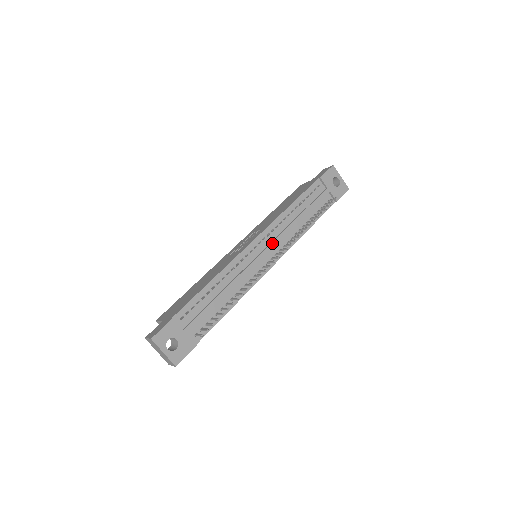
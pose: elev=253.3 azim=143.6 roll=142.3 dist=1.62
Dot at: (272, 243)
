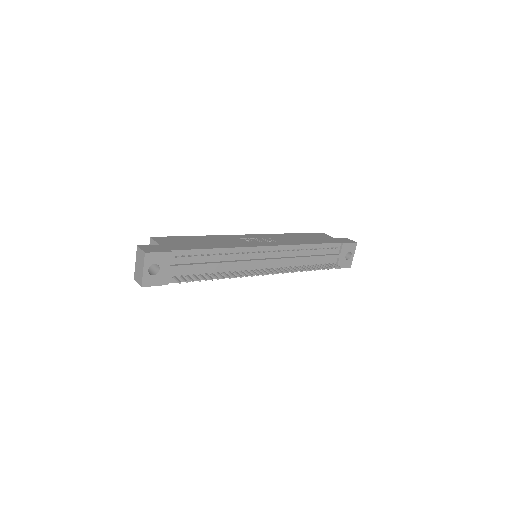
Dot at: (276, 259)
